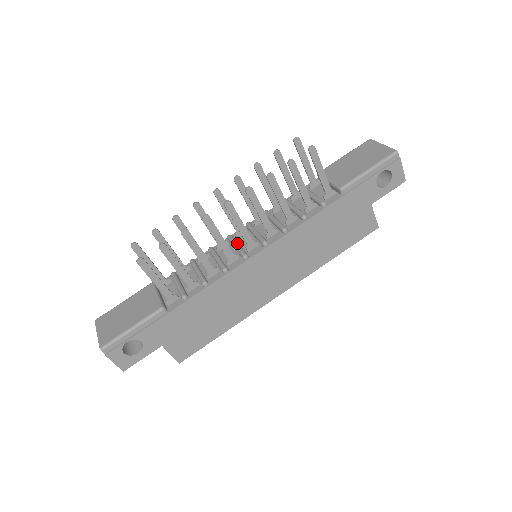
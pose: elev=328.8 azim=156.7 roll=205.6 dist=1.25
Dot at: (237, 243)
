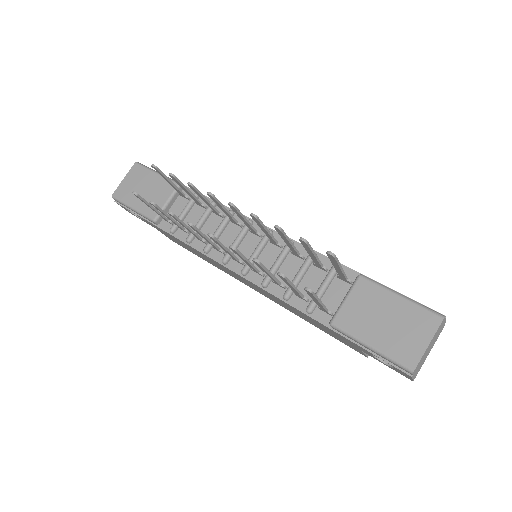
Dot at: (239, 240)
